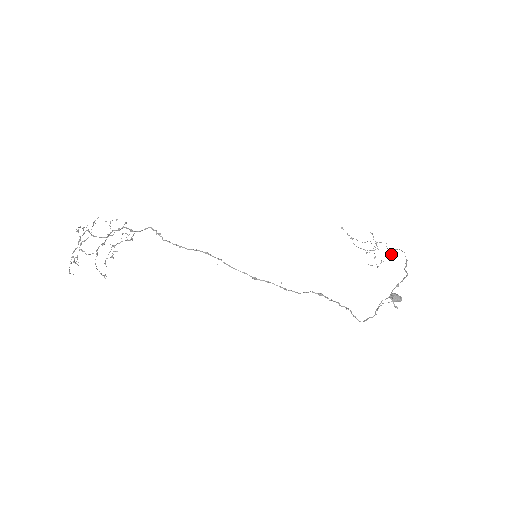
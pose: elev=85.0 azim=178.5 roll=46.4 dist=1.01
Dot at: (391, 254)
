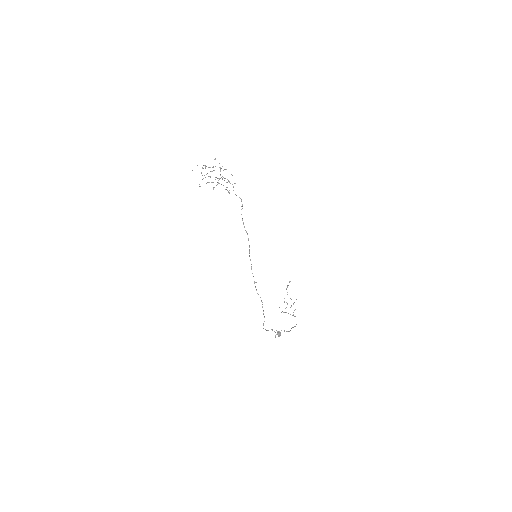
Dot at: (292, 315)
